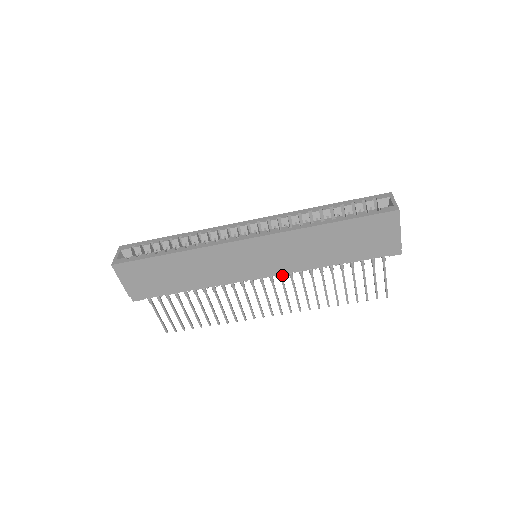
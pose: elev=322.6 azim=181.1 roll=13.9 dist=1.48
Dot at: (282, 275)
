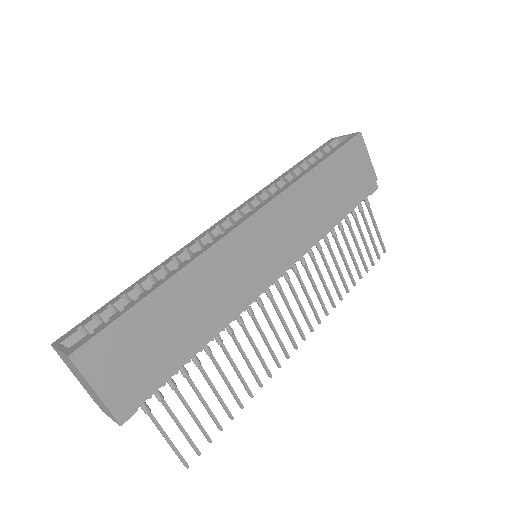
Dot at: (295, 265)
